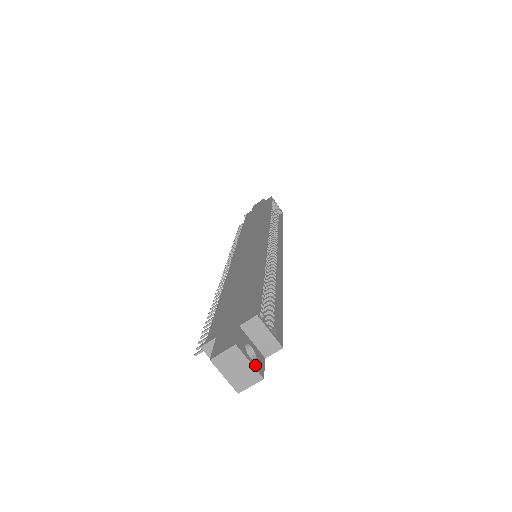
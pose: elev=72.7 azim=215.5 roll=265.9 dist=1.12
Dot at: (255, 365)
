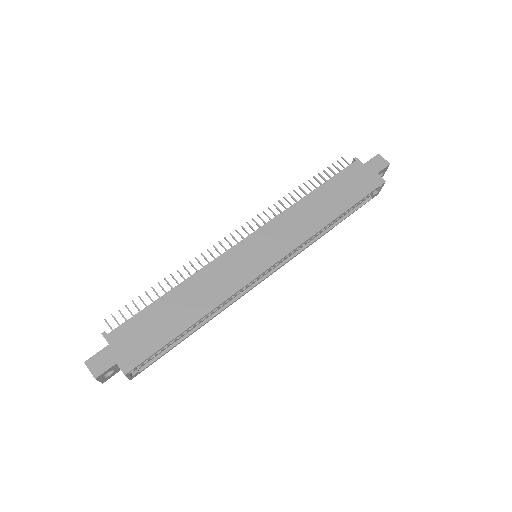
Dot at: (103, 380)
